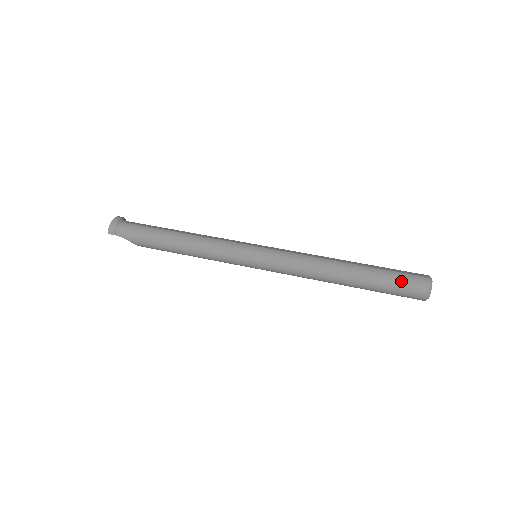
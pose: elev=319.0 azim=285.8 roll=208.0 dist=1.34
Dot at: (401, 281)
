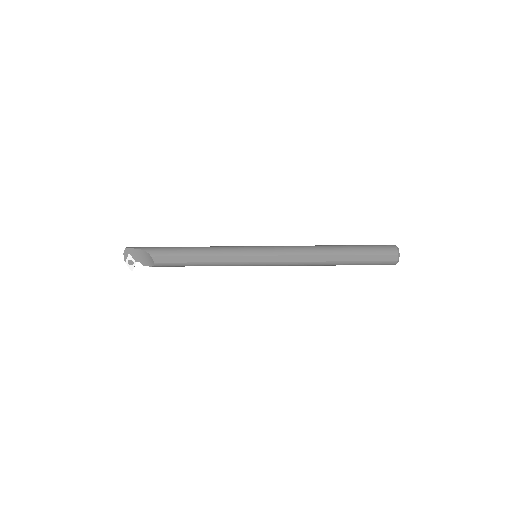
Dot at: (373, 245)
